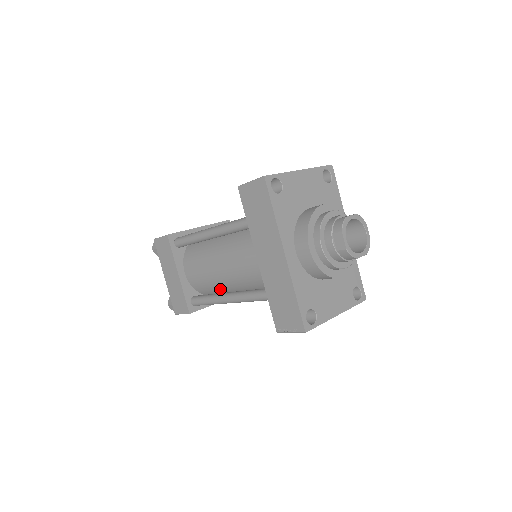
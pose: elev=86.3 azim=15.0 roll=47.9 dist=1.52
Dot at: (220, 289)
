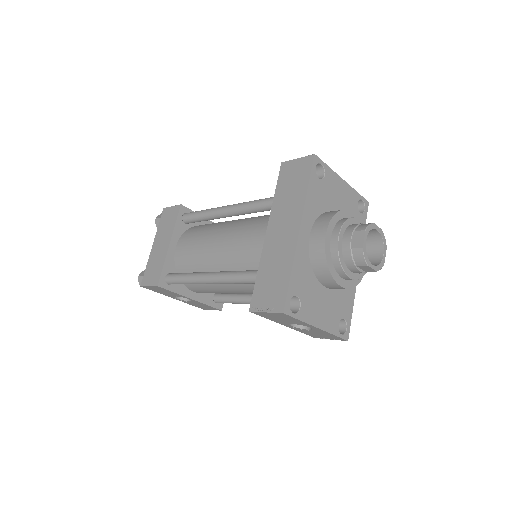
Dot at: occluded
